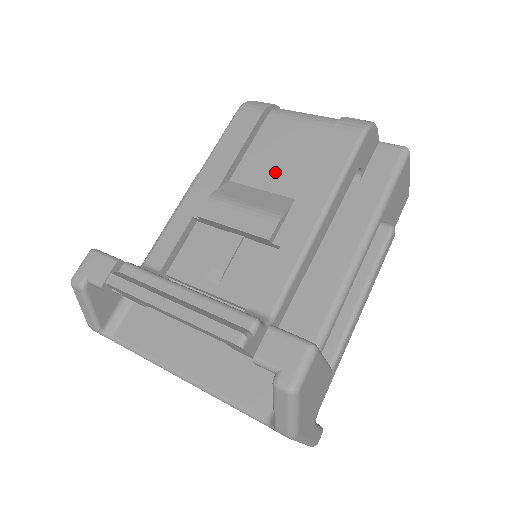
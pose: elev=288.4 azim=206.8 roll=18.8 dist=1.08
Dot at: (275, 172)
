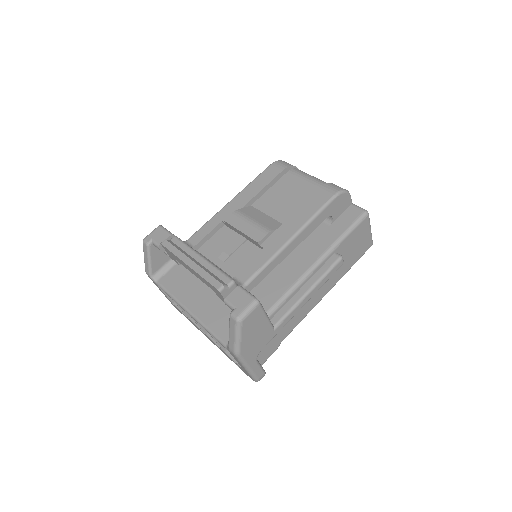
Dot at: (279, 206)
